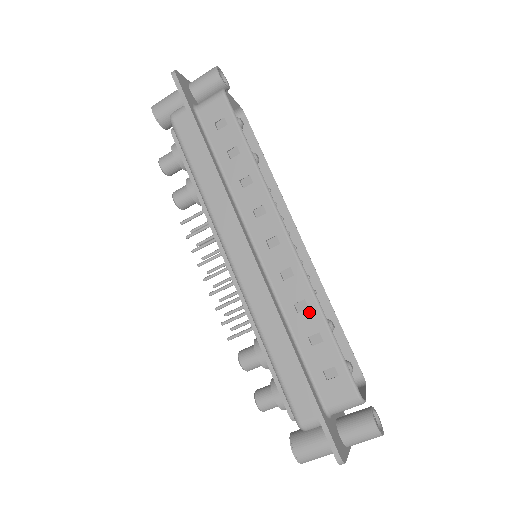
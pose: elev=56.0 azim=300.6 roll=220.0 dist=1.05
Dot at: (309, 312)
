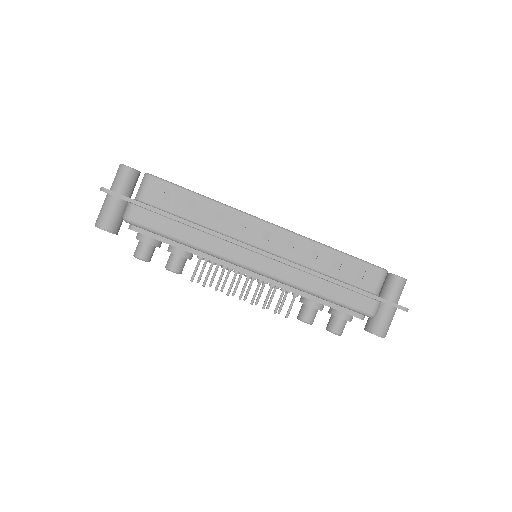
Dot at: (322, 253)
